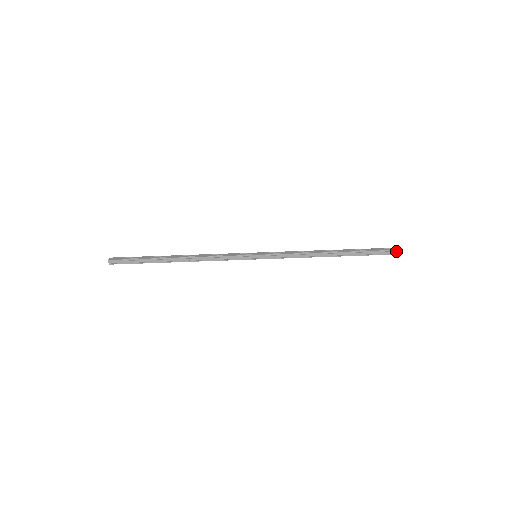
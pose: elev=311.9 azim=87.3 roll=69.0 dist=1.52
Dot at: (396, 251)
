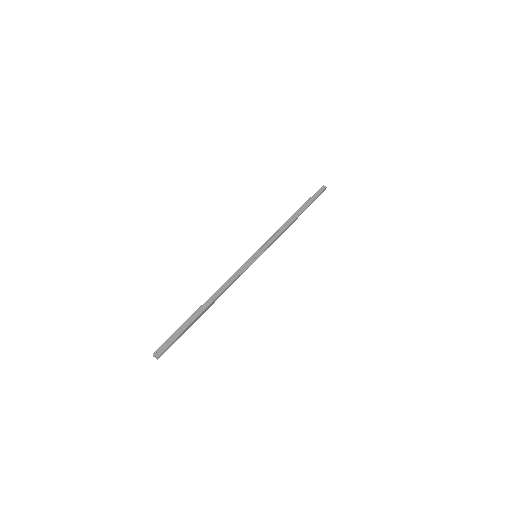
Dot at: (322, 188)
